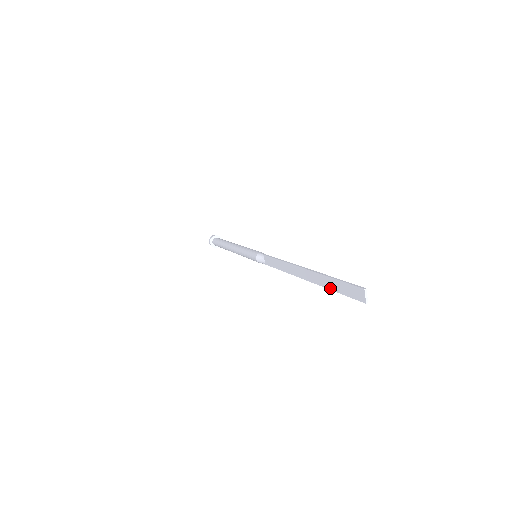
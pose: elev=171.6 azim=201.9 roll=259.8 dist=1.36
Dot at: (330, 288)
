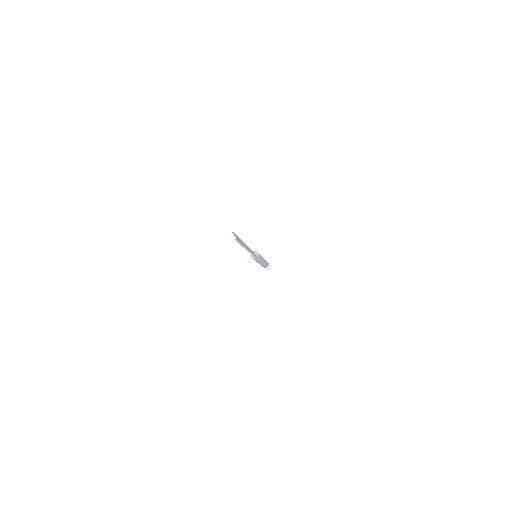
Dot at: (241, 245)
